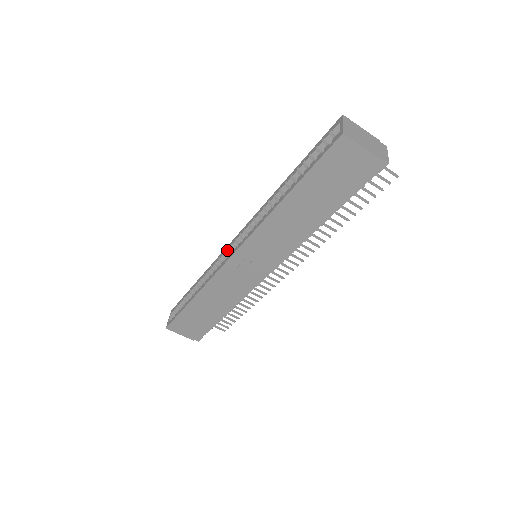
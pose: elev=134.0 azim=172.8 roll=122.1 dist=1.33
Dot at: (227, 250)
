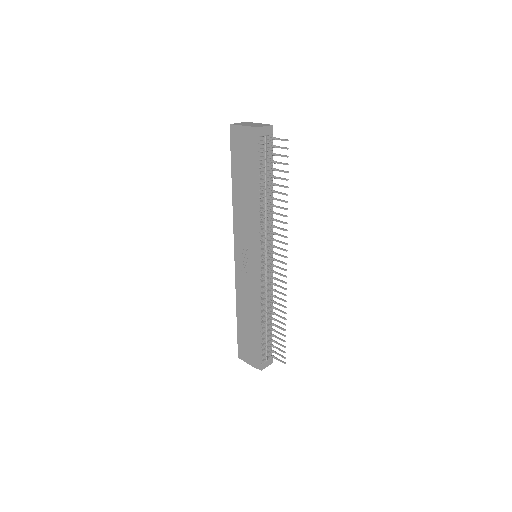
Dot at: occluded
